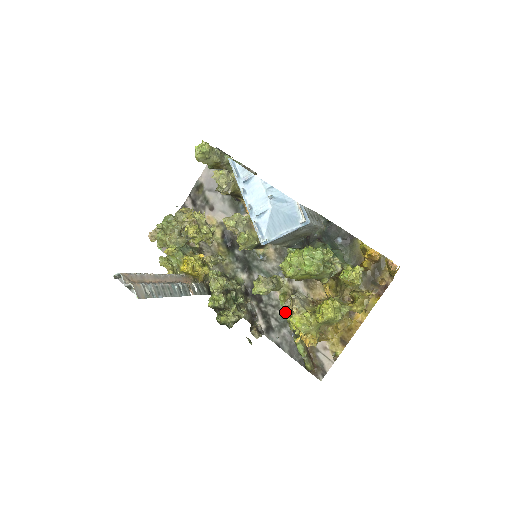
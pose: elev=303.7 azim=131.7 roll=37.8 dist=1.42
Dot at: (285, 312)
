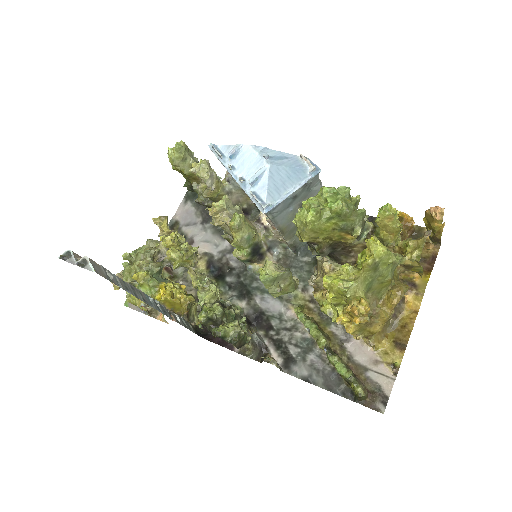
Dot at: (307, 325)
